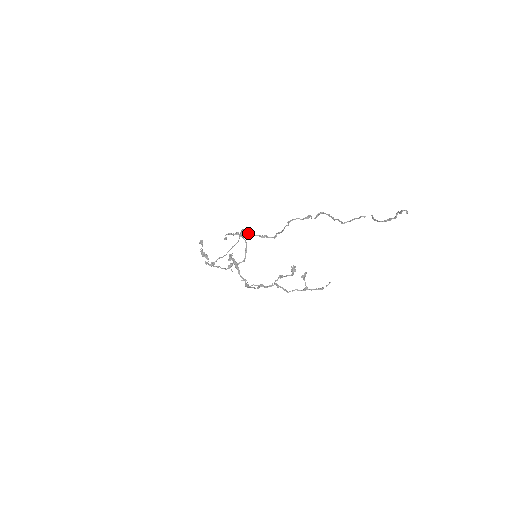
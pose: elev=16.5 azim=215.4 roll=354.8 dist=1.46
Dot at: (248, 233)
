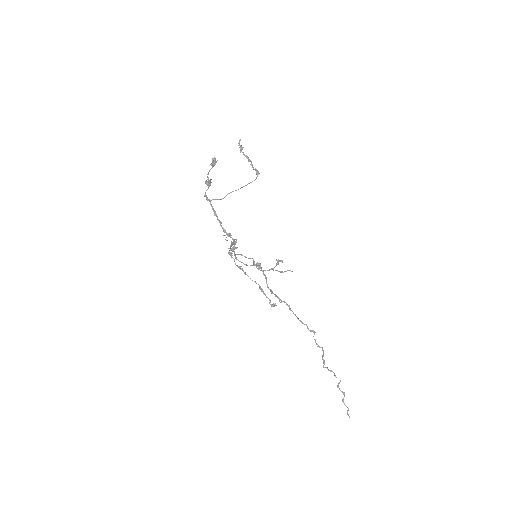
Dot at: occluded
